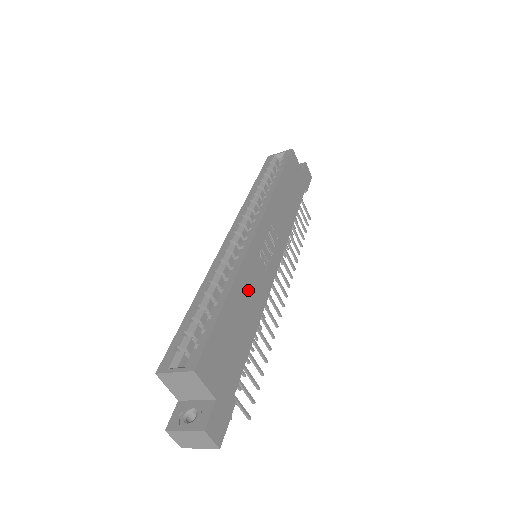
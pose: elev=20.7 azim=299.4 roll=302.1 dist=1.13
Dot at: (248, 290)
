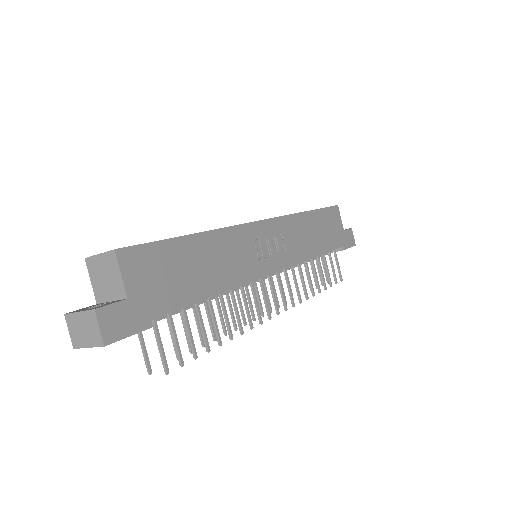
Dot at: (223, 253)
